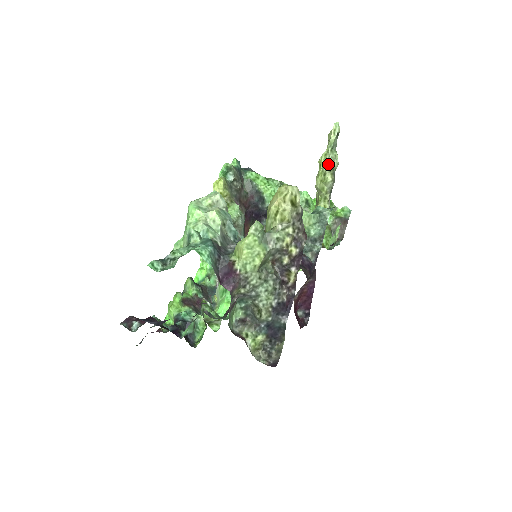
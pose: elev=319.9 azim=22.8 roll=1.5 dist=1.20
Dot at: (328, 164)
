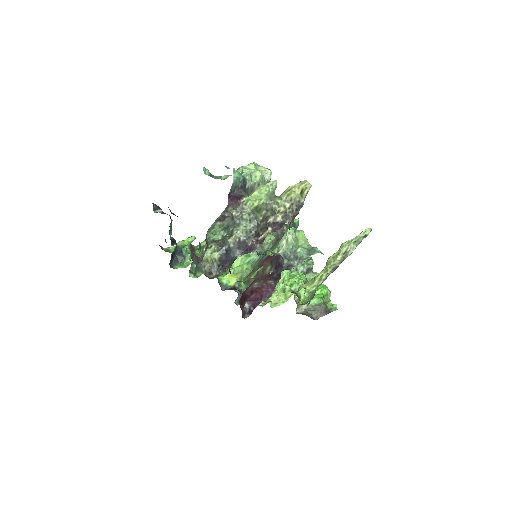
Dot at: (346, 248)
